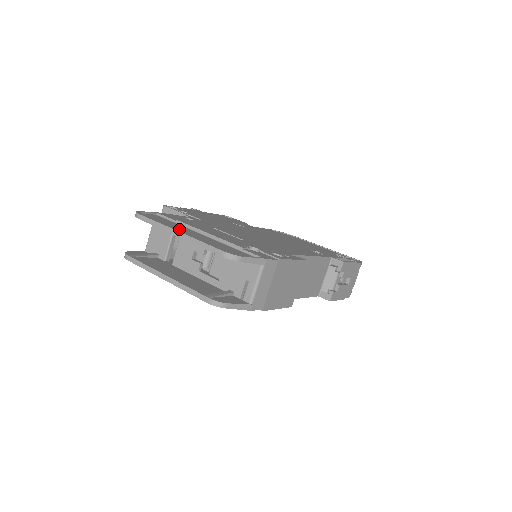
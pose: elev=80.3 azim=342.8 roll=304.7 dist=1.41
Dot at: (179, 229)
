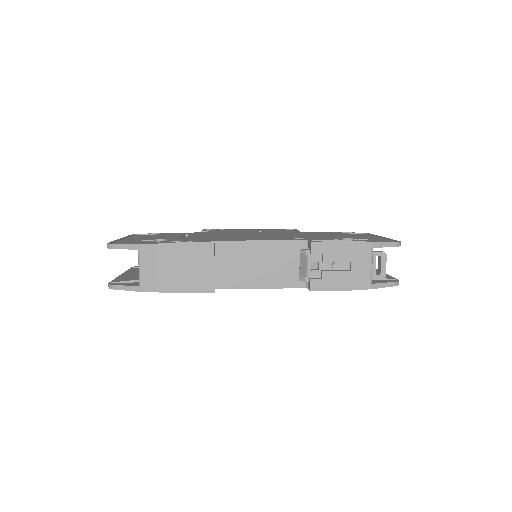
Dot at: (135, 238)
